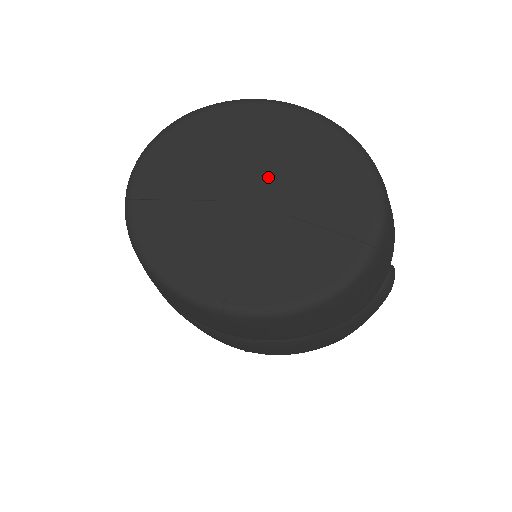
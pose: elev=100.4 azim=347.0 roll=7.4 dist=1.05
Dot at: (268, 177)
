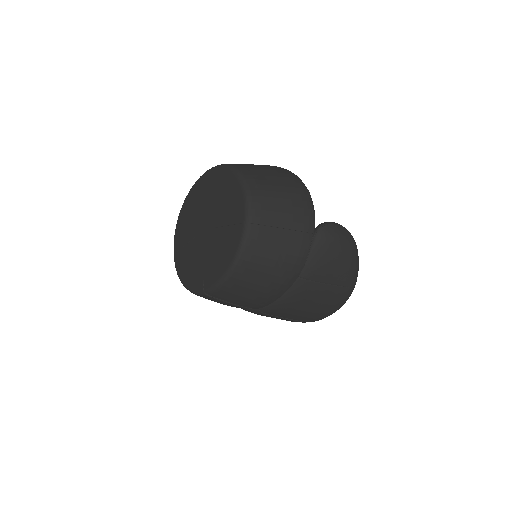
Dot at: (208, 212)
